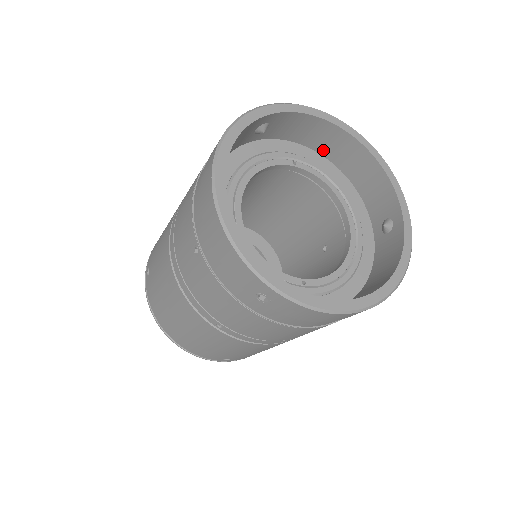
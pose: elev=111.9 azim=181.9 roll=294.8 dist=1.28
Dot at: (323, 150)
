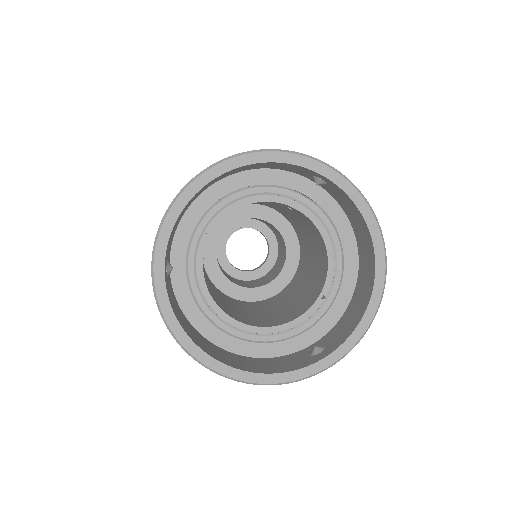
Dot at: (205, 189)
